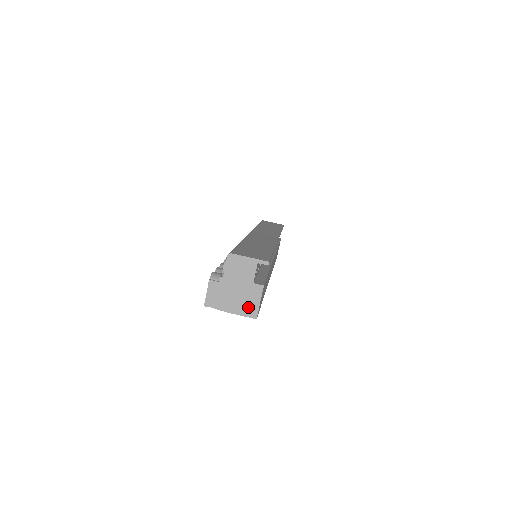
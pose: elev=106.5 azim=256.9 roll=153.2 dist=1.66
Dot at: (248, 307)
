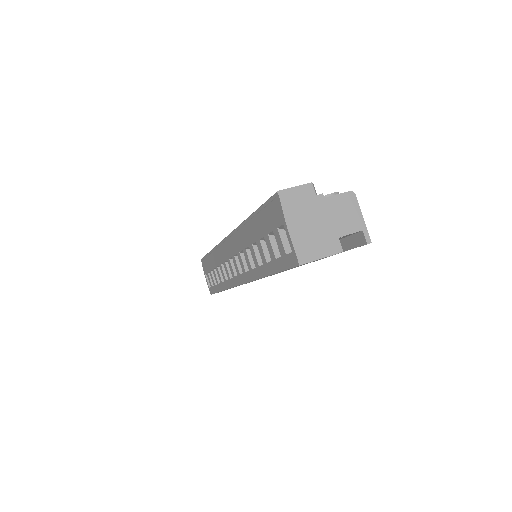
Dot at: (308, 247)
